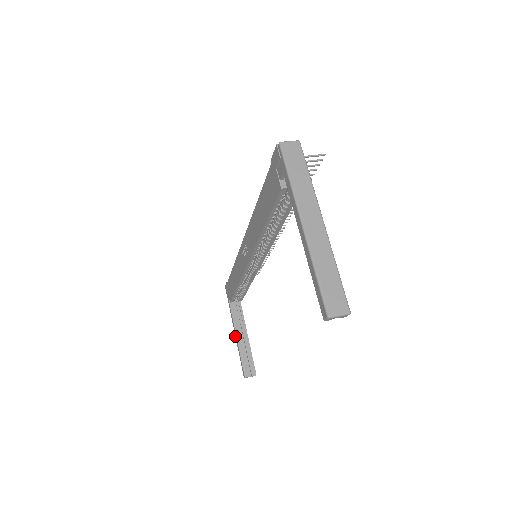
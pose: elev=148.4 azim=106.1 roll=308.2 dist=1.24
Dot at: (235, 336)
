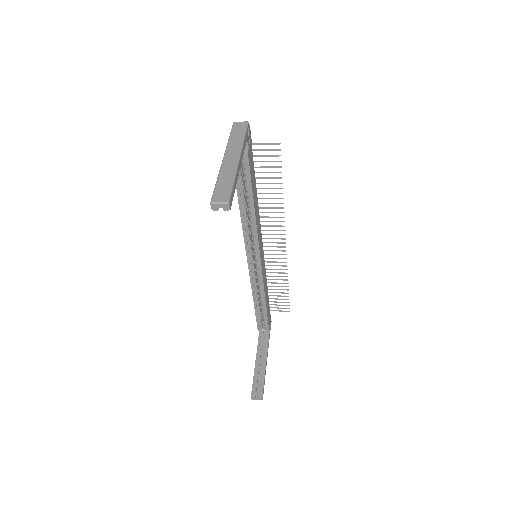
Dot at: (256, 362)
